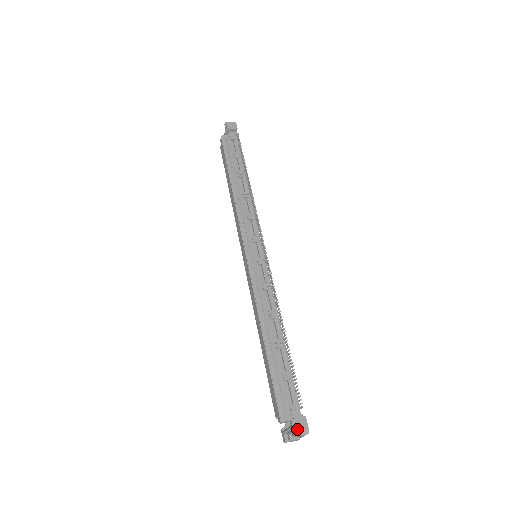
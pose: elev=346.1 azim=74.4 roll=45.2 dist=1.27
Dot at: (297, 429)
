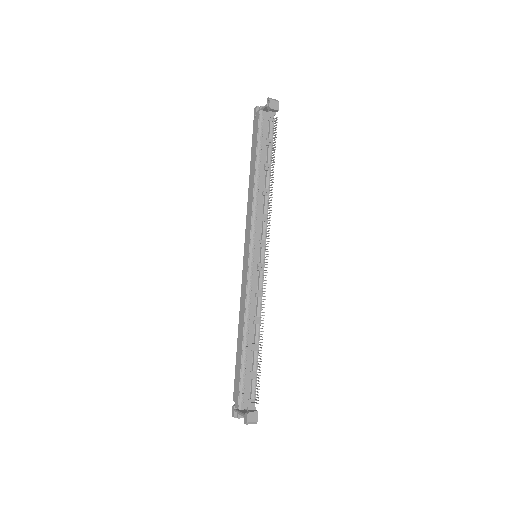
Dot at: (250, 421)
